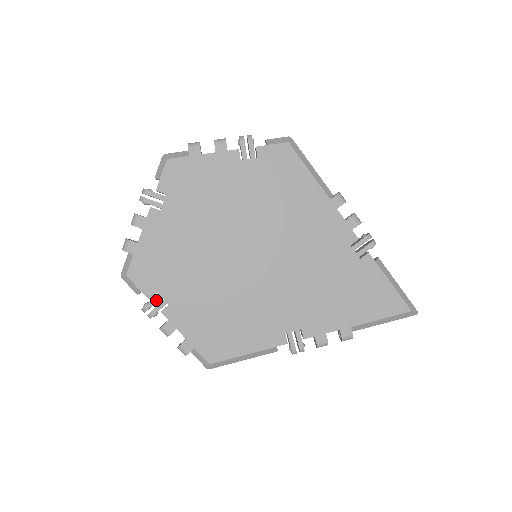
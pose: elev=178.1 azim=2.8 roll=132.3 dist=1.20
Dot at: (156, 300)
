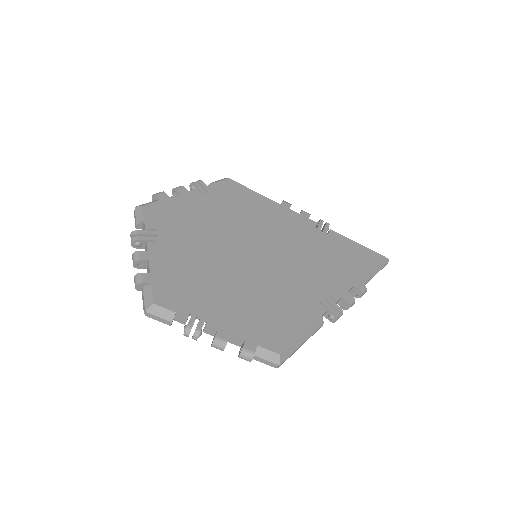
Dot at: (195, 315)
